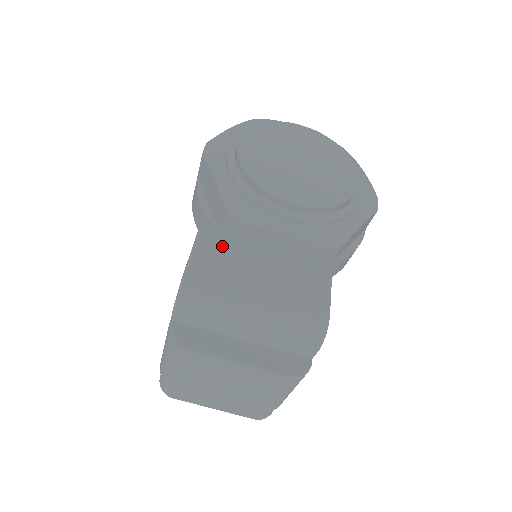
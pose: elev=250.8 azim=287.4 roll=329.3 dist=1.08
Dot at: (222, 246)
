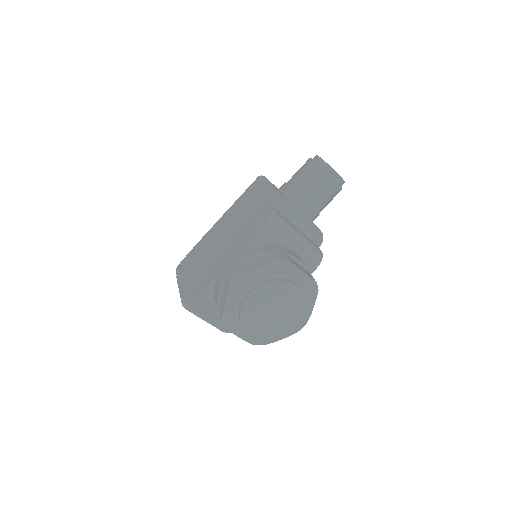
Dot at: occluded
